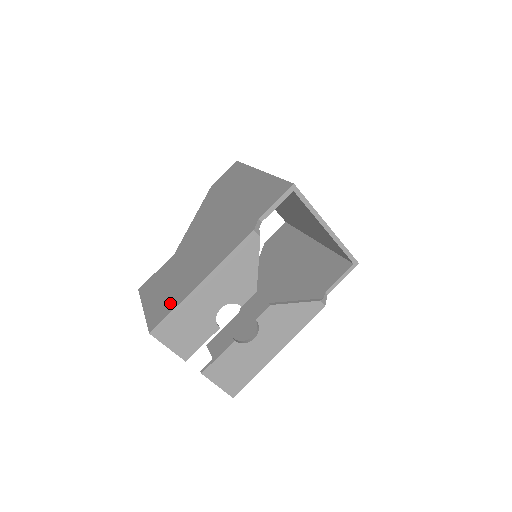
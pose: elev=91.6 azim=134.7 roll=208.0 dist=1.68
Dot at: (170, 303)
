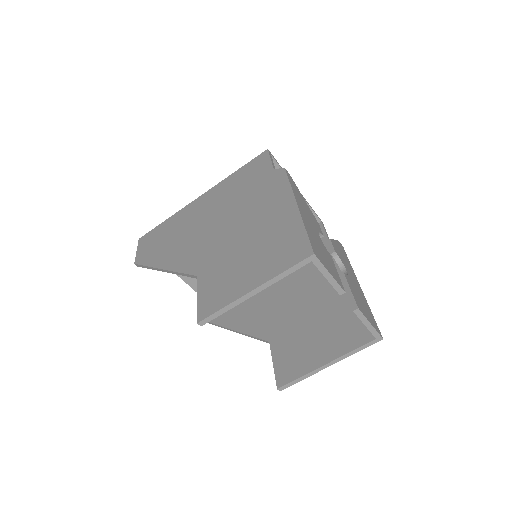
Dot at: (289, 239)
